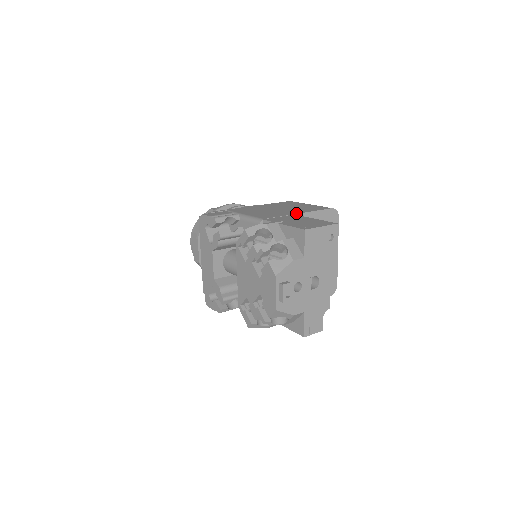
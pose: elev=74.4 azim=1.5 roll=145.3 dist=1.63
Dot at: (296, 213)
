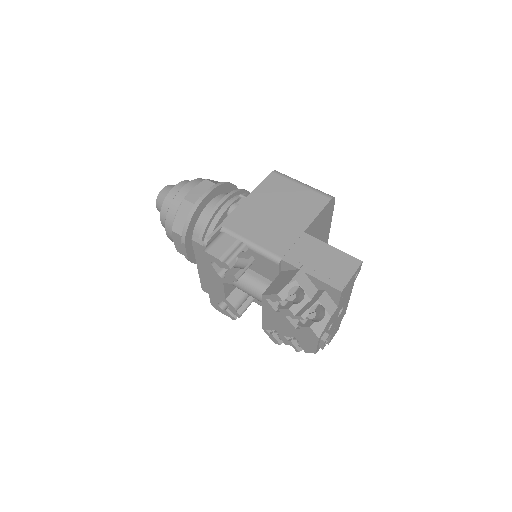
Dot at: (305, 228)
